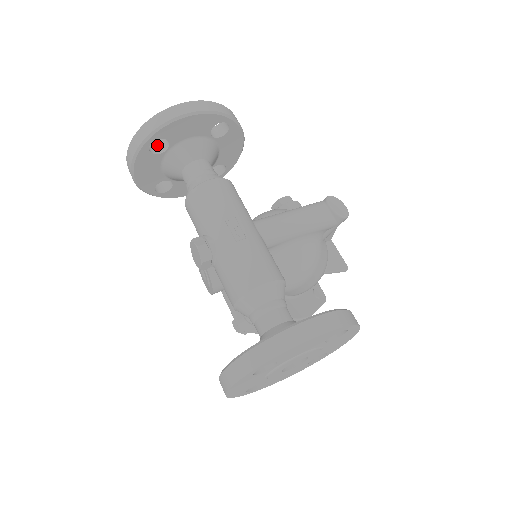
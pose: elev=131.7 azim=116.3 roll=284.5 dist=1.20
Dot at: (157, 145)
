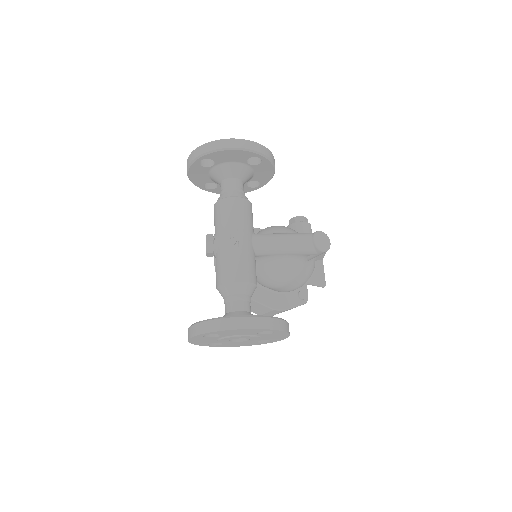
Dot at: (208, 160)
